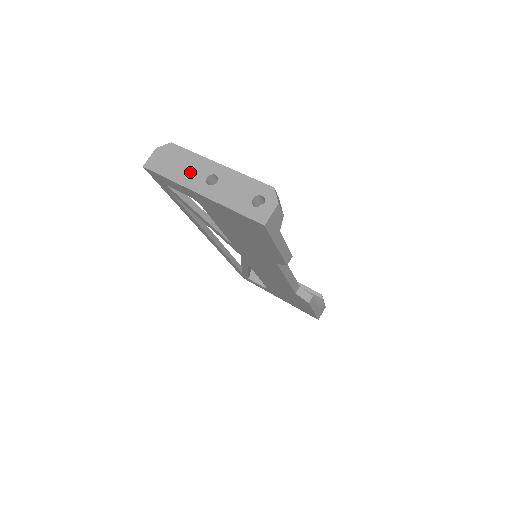
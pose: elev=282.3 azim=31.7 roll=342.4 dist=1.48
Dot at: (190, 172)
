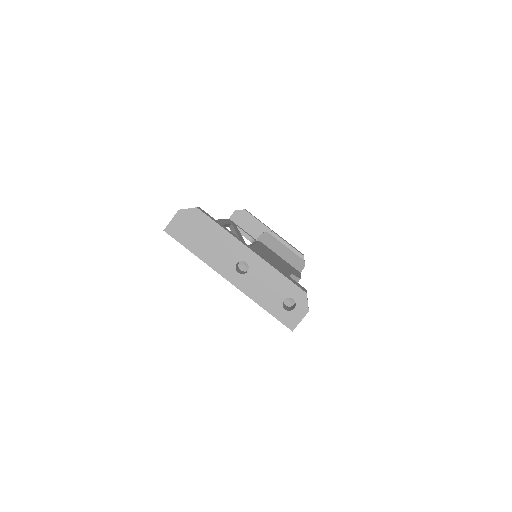
Dot at: (218, 252)
